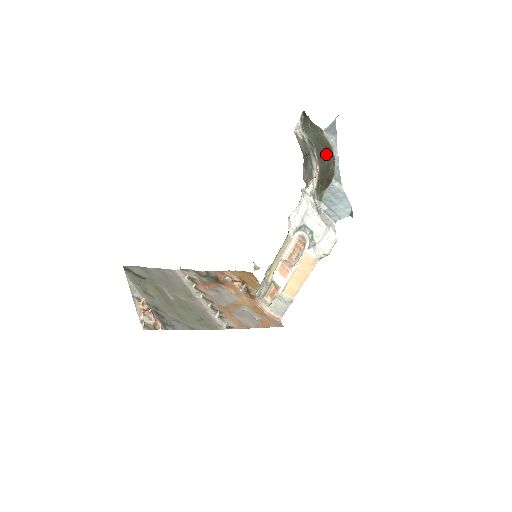
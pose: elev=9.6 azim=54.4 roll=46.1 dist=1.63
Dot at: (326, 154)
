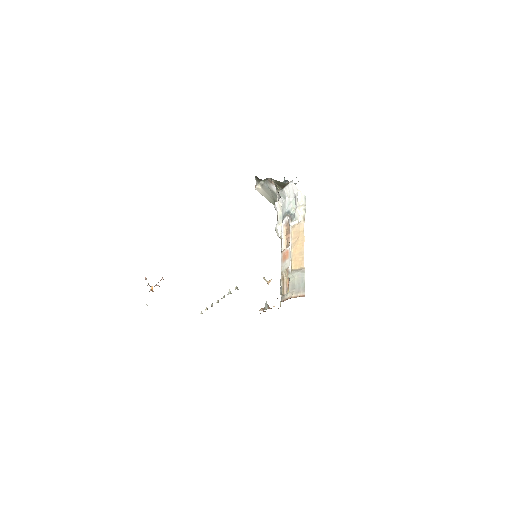
Dot at: occluded
